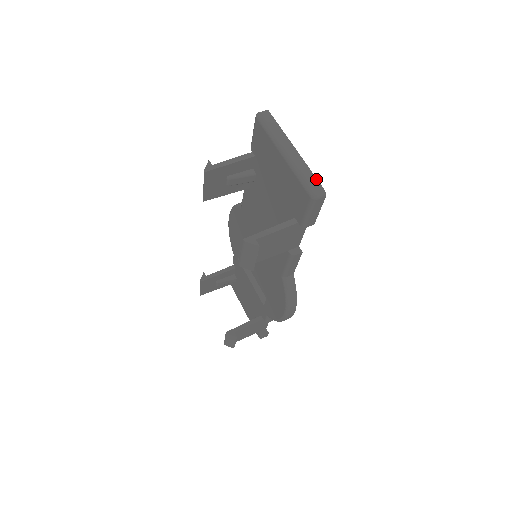
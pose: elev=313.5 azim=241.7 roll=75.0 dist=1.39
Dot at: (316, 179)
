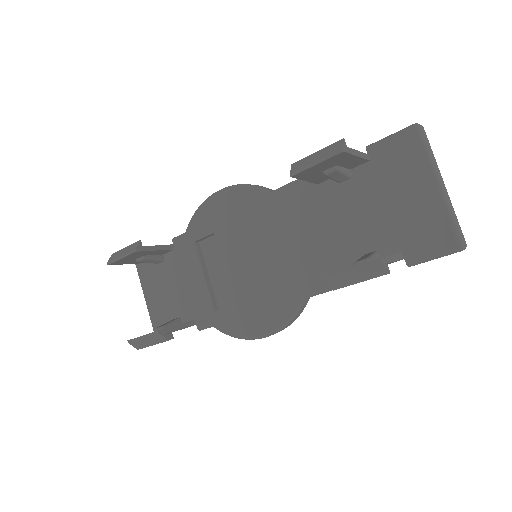
Dot at: occluded
